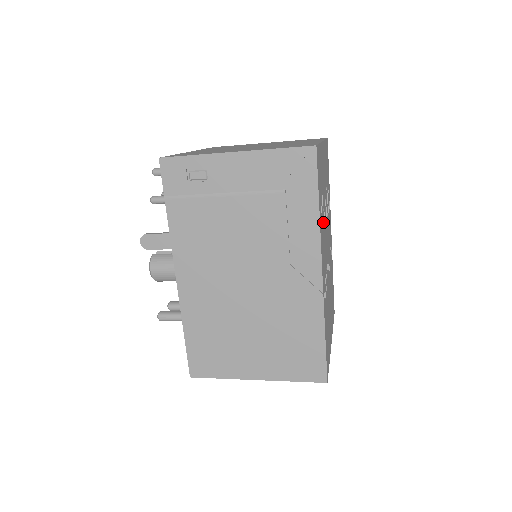
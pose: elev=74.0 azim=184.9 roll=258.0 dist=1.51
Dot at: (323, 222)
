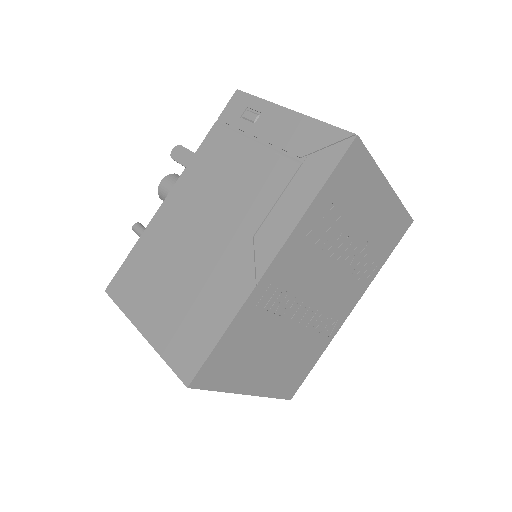
Dot at: (323, 239)
